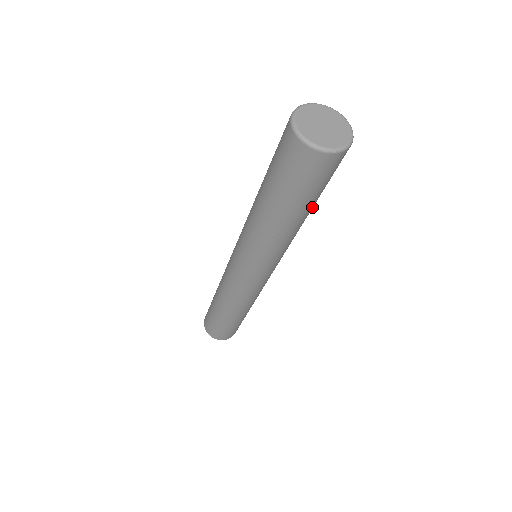
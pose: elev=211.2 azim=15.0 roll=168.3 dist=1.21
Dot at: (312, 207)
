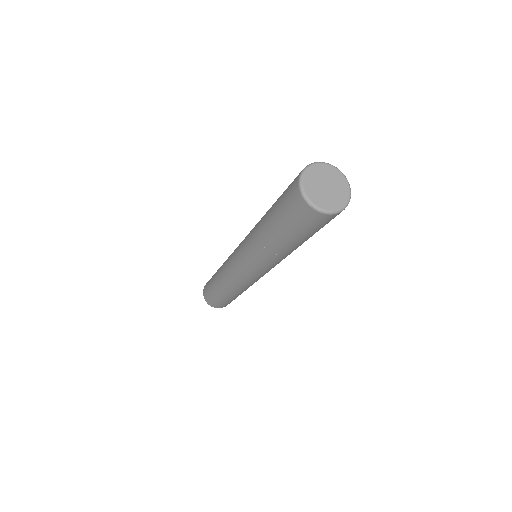
Dot at: (300, 243)
